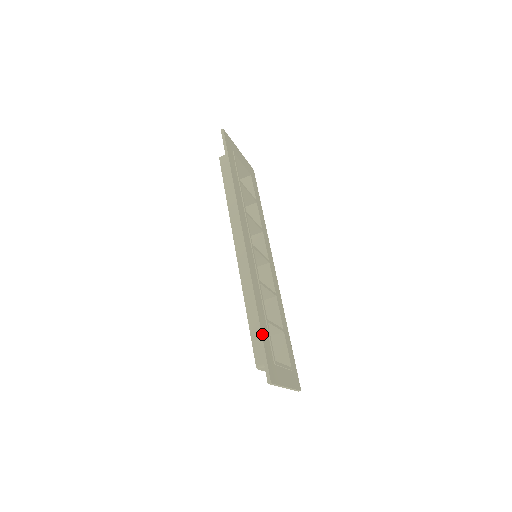
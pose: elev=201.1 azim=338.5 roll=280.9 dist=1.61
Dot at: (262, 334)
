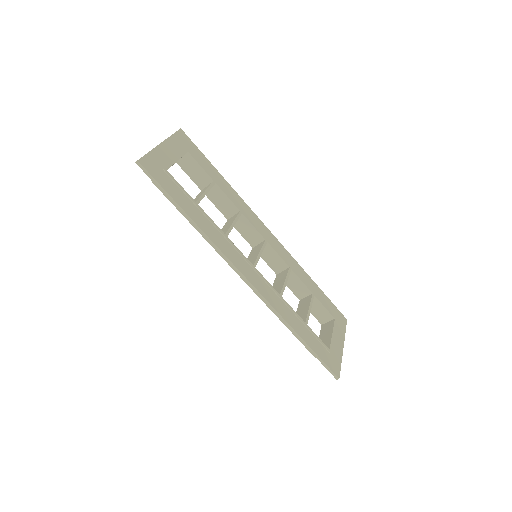
Dot at: (313, 349)
